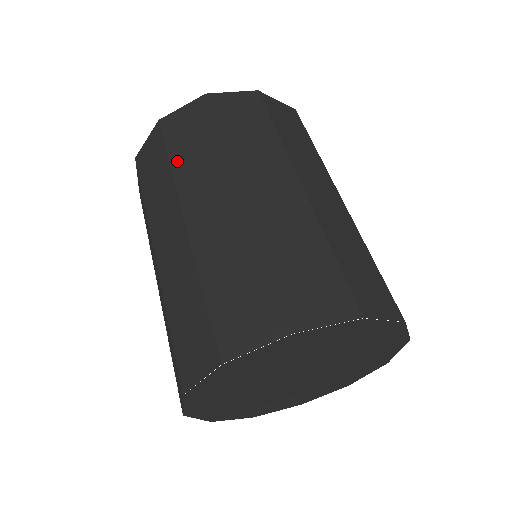
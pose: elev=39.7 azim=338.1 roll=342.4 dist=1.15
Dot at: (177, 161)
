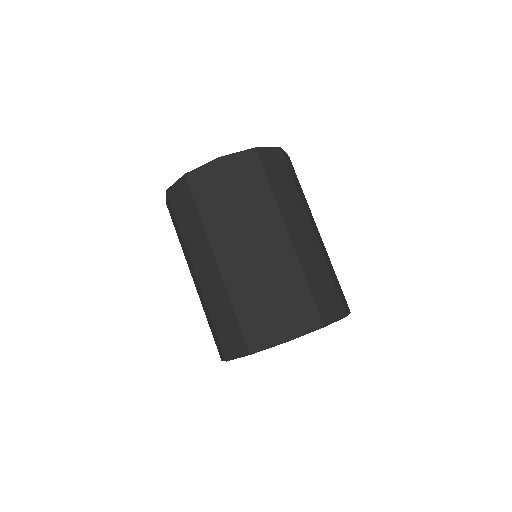
Dot at: (240, 199)
